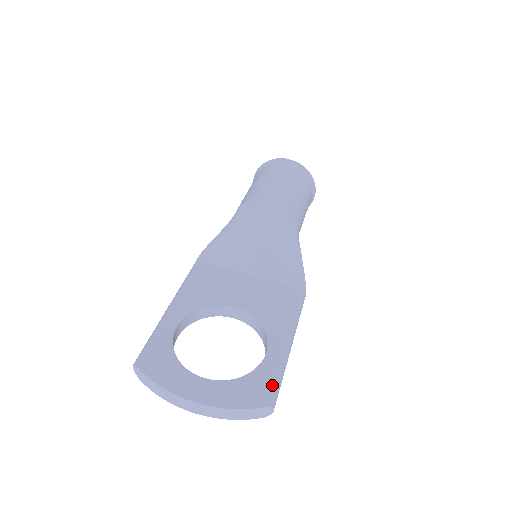
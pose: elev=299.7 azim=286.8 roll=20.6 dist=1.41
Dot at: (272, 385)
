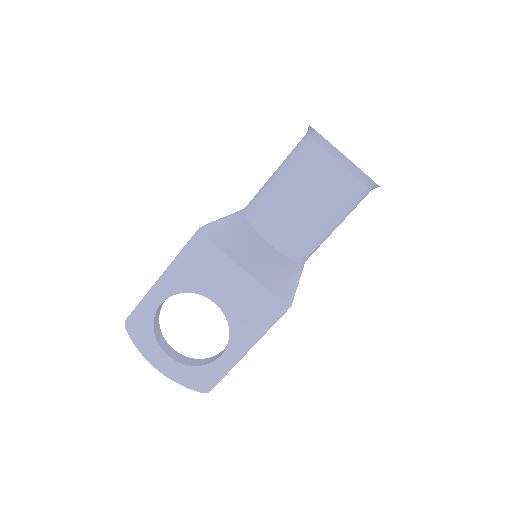
Dot at: (213, 381)
